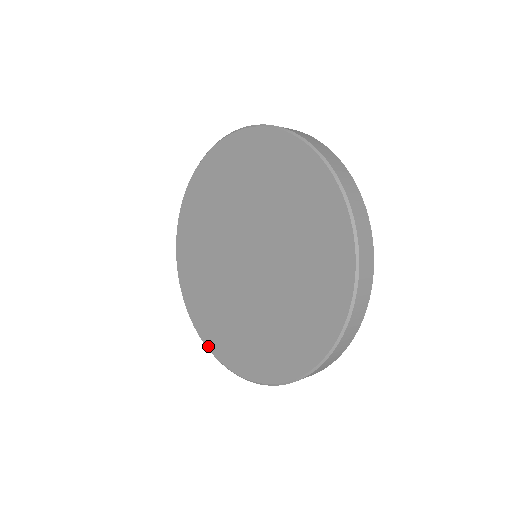
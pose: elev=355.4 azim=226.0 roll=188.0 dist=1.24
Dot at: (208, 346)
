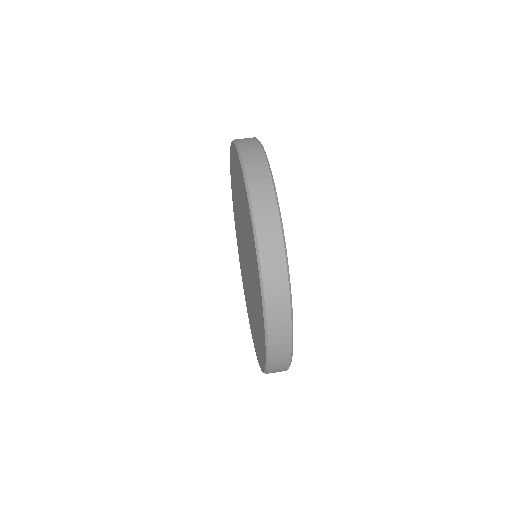
Dot at: occluded
